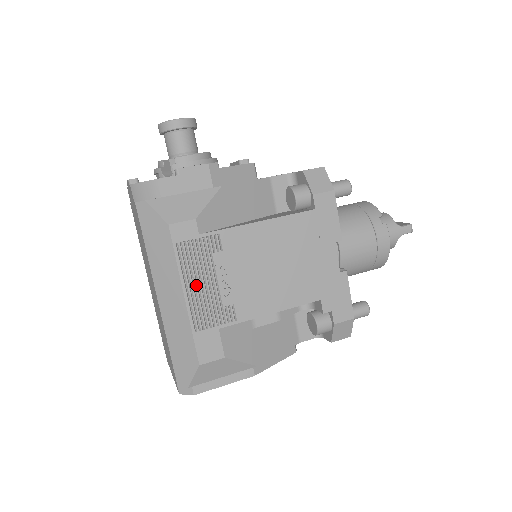
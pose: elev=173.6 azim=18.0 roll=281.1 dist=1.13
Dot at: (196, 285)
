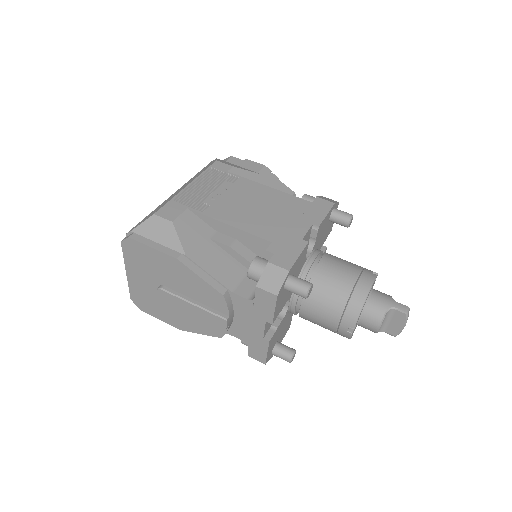
Dot at: (200, 185)
